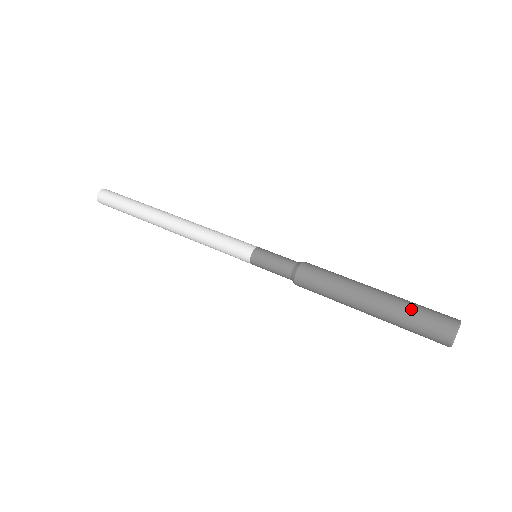
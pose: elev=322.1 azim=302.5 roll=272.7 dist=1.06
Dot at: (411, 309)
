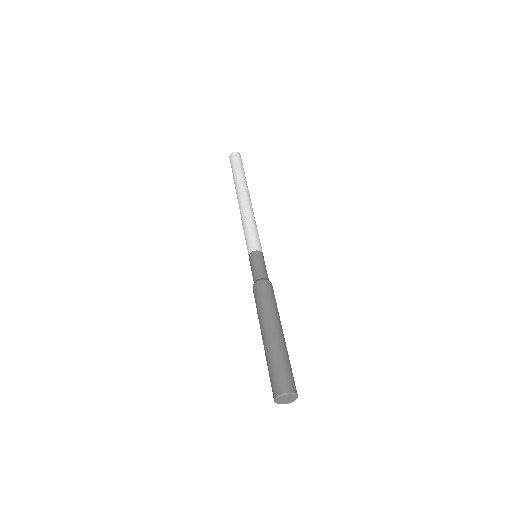
Dot at: (279, 358)
